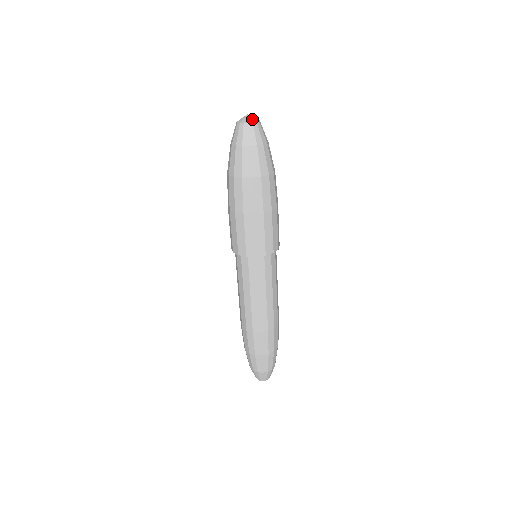
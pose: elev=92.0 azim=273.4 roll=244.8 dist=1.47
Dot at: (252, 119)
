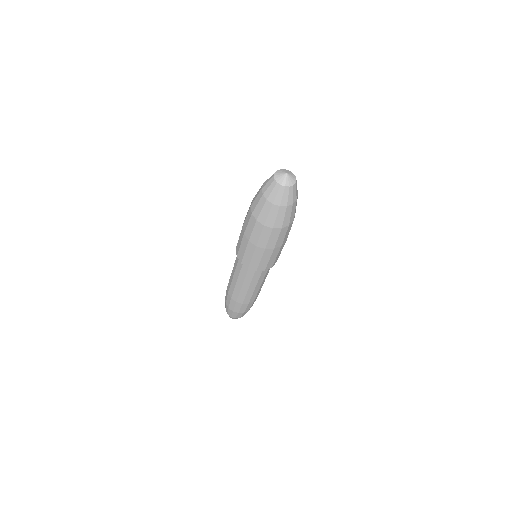
Dot at: (287, 182)
